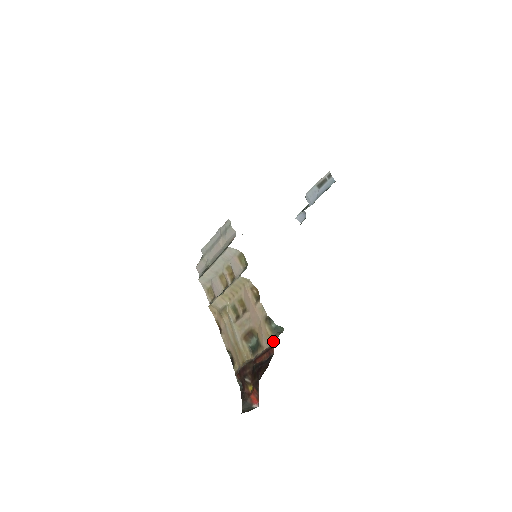
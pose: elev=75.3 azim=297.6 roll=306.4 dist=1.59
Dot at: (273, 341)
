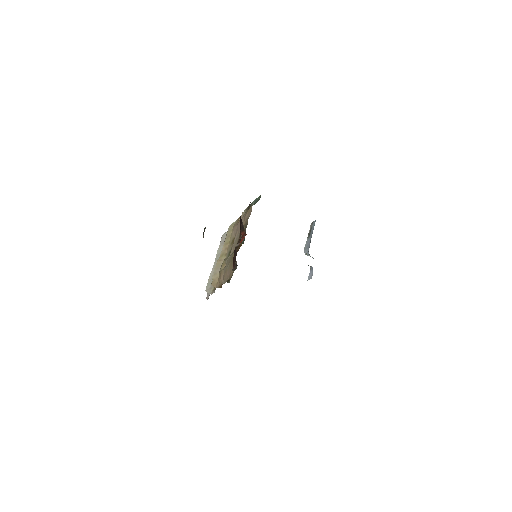
Dot at: occluded
